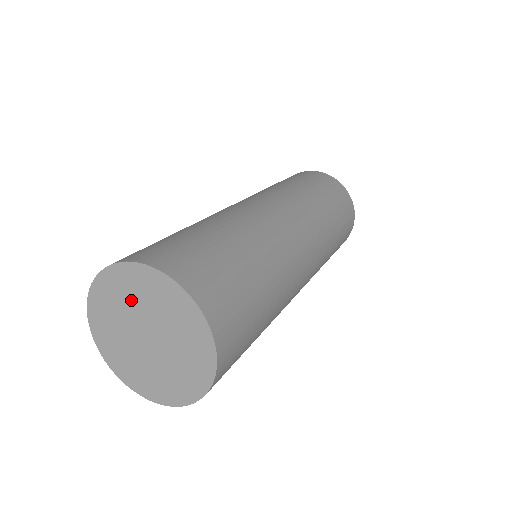
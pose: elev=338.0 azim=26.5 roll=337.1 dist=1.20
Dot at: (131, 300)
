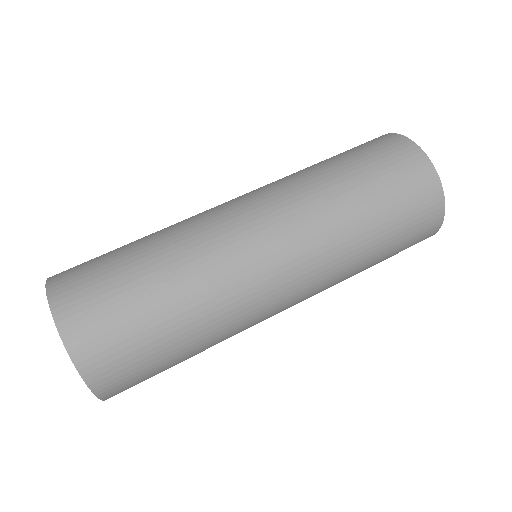
Dot at: occluded
